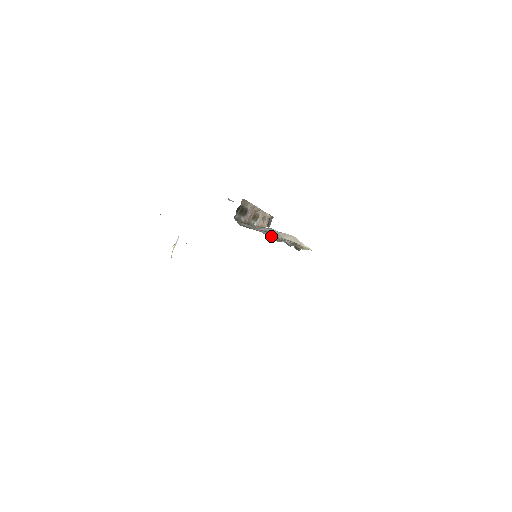
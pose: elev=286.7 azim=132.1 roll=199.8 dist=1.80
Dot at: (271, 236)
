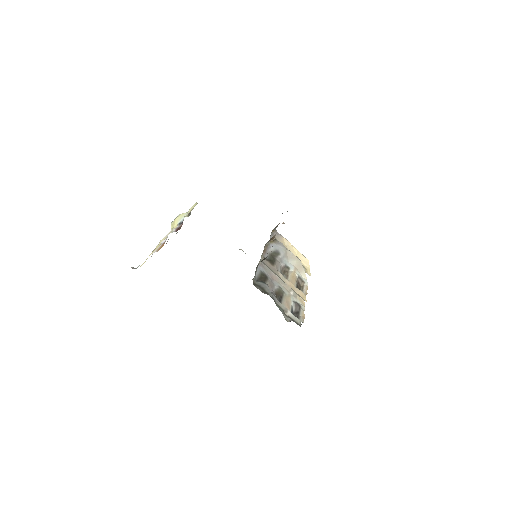
Dot at: (280, 293)
